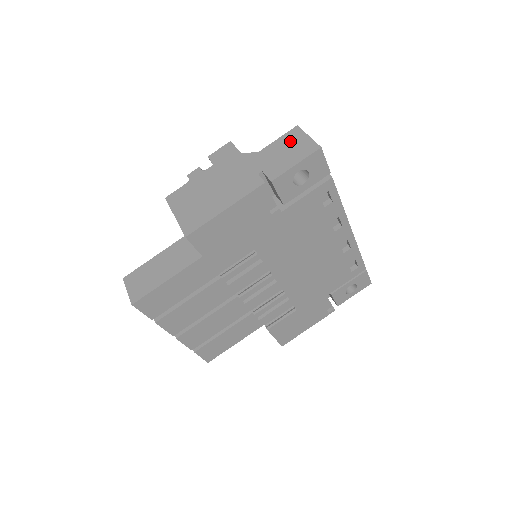
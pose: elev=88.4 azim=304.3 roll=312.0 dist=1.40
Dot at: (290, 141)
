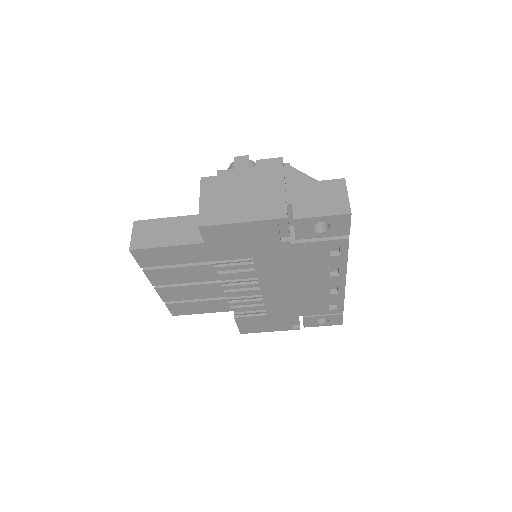
Dot at: (330, 190)
